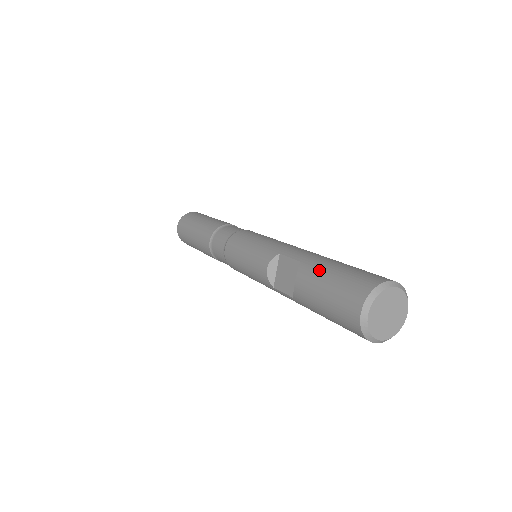
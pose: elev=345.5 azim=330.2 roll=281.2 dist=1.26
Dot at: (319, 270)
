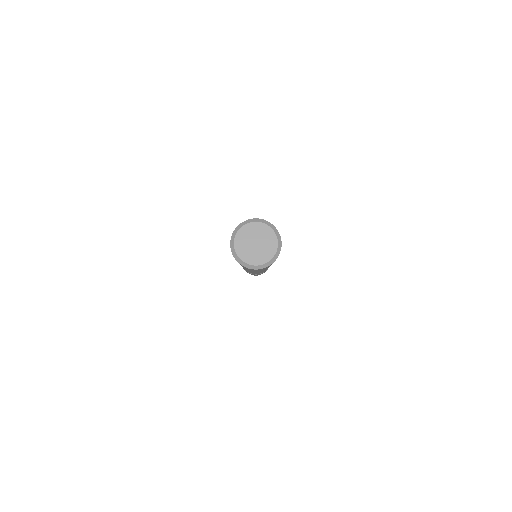
Dot at: occluded
